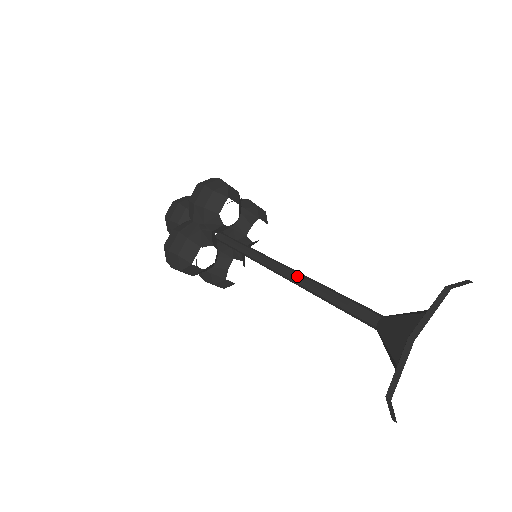
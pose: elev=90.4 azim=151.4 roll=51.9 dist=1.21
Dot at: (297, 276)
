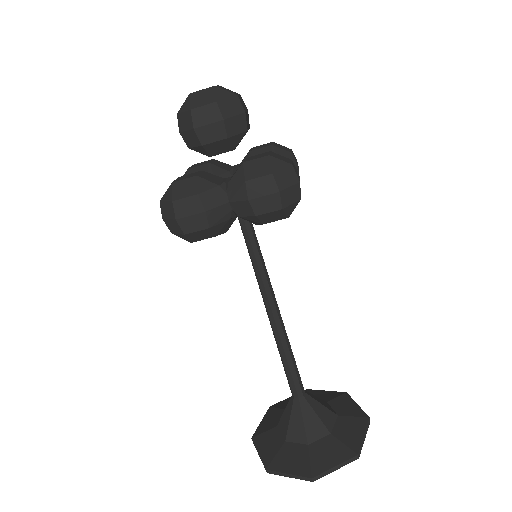
Dot at: (276, 317)
